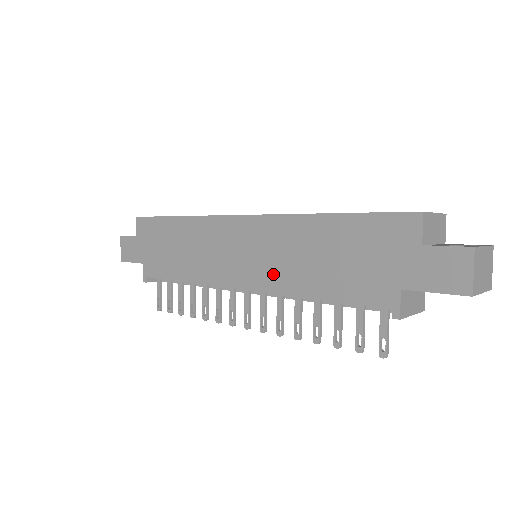
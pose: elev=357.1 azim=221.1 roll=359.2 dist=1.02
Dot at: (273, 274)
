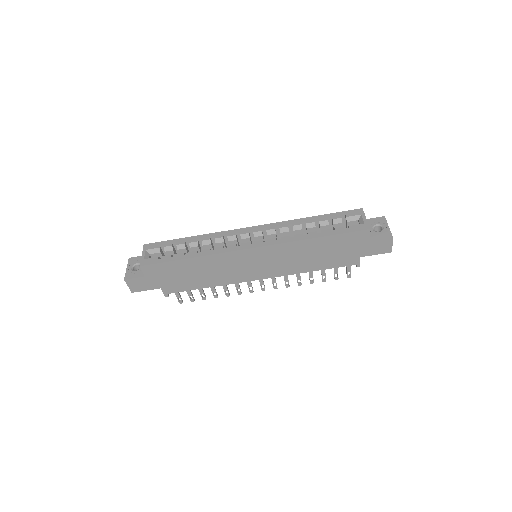
Dot at: (284, 268)
